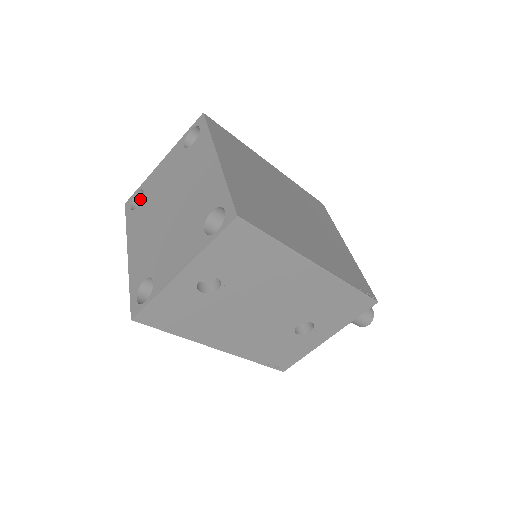
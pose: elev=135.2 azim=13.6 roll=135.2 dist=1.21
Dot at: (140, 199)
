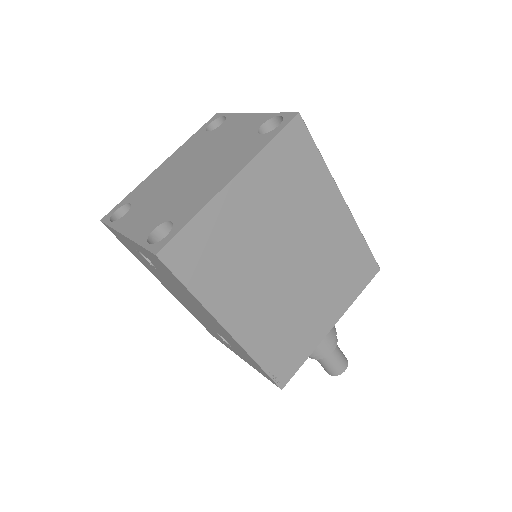
Dot at: occluded
